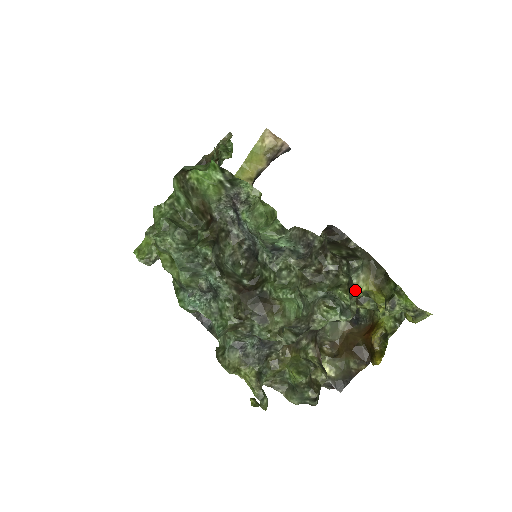
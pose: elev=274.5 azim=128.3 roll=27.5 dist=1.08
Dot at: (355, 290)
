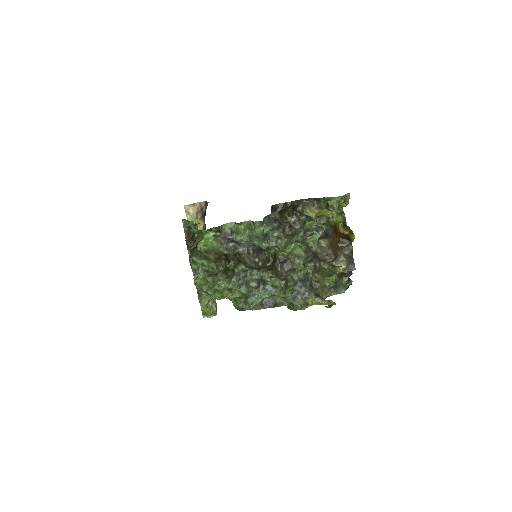
Dot at: (312, 217)
